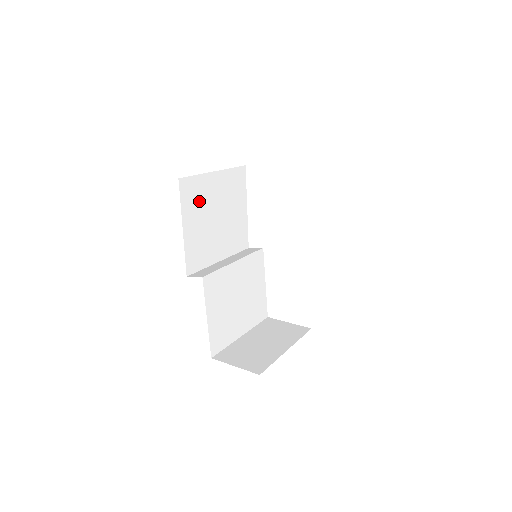
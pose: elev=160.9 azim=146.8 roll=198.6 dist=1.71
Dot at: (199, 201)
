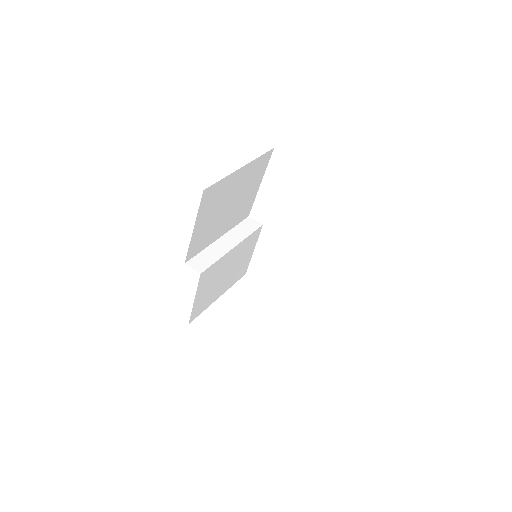
Dot at: (217, 200)
